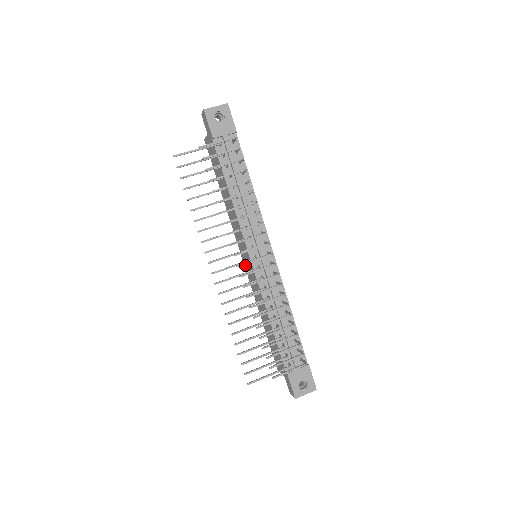
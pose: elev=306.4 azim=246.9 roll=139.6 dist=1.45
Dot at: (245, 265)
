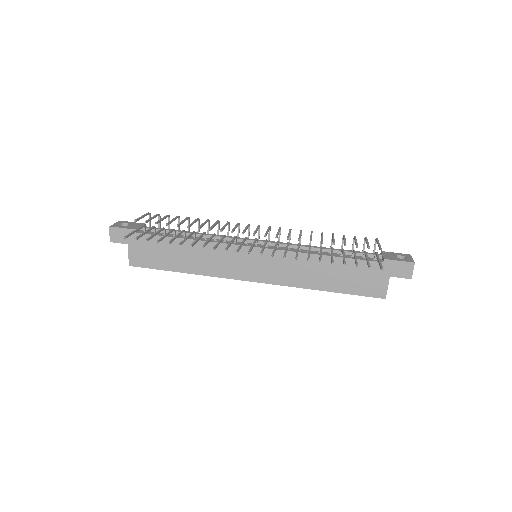
Dot at: (260, 278)
